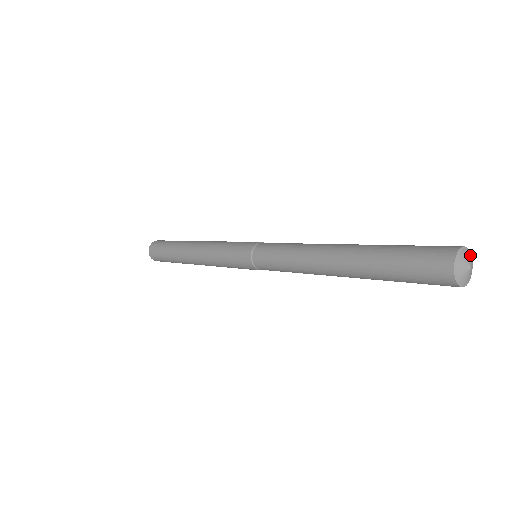
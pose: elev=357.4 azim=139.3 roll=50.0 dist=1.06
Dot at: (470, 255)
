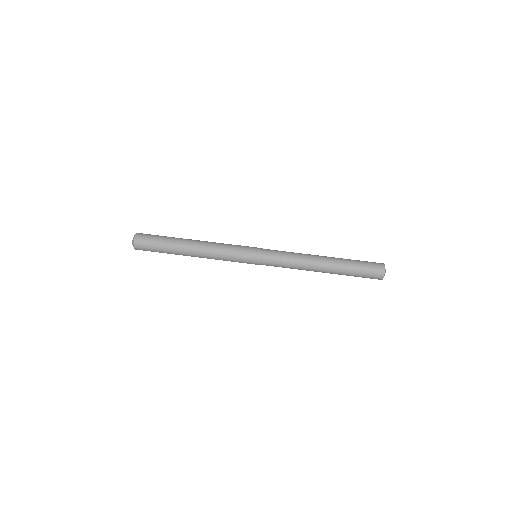
Dot at: occluded
